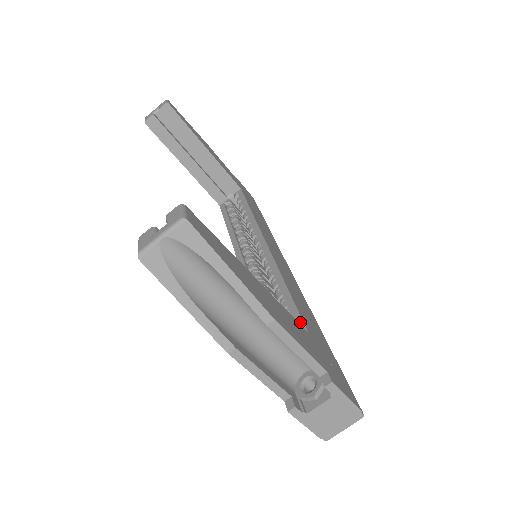
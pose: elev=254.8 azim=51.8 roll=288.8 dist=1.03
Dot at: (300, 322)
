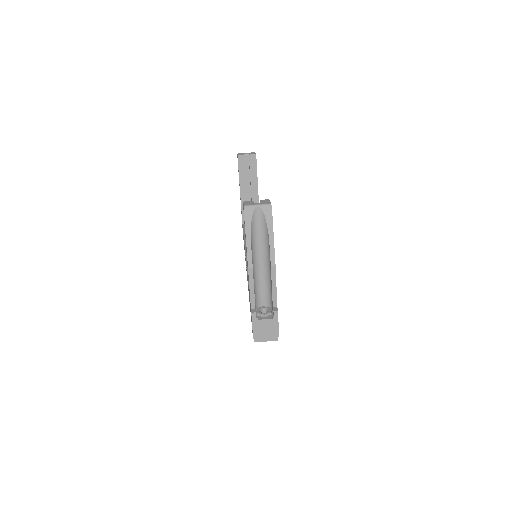
Dot at: occluded
